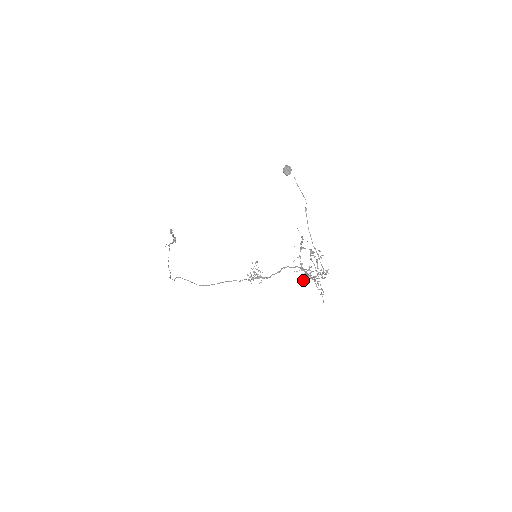
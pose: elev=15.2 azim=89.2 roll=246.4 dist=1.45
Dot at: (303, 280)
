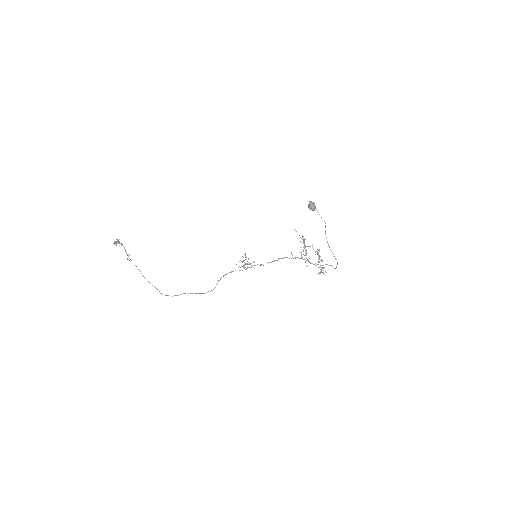
Dot at: occluded
